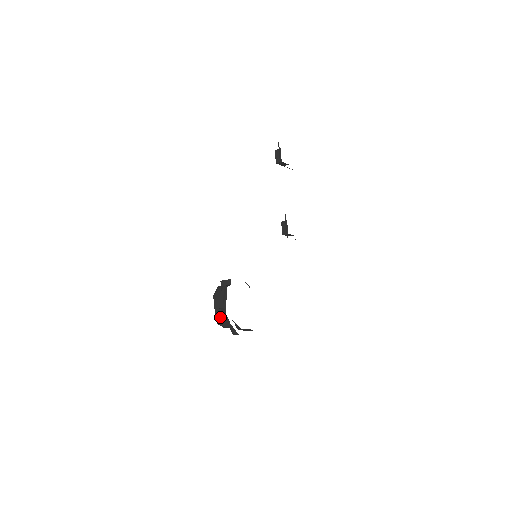
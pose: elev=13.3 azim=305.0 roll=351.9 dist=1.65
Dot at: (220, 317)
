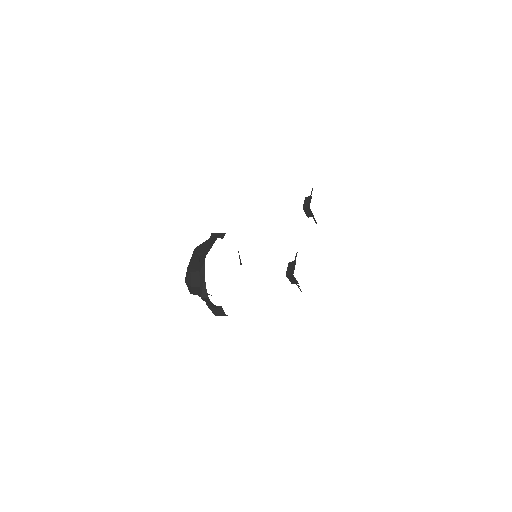
Dot at: (193, 269)
